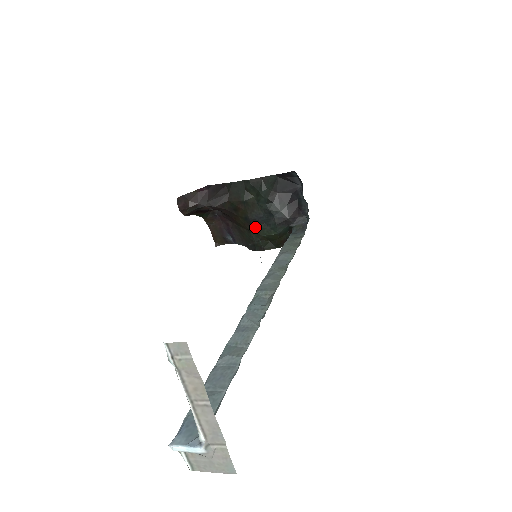
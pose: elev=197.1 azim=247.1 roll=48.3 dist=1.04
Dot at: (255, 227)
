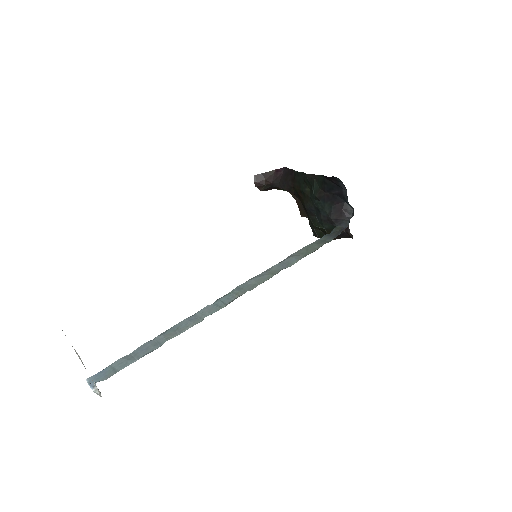
Dot at: (310, 216)
